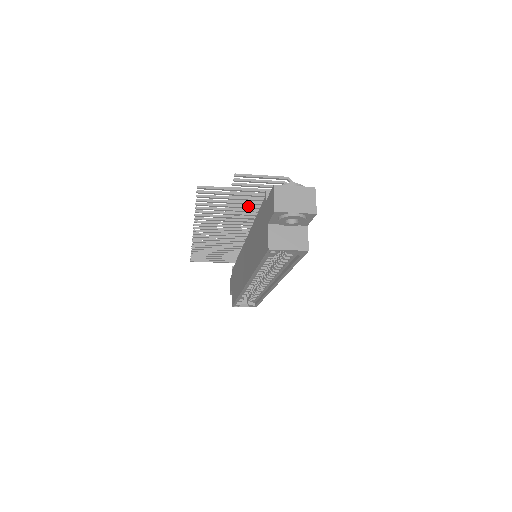
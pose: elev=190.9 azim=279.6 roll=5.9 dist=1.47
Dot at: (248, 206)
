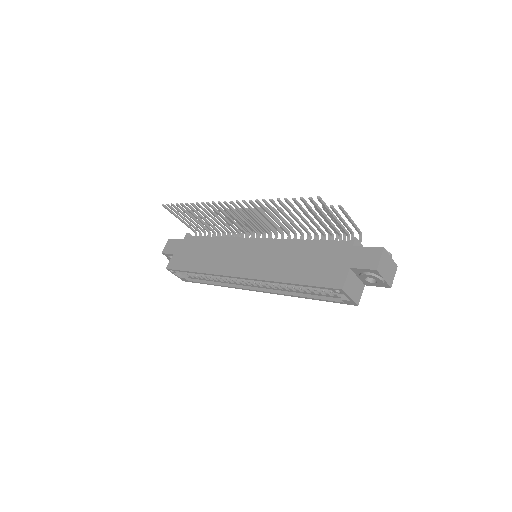
Dot at: (312, 228)
